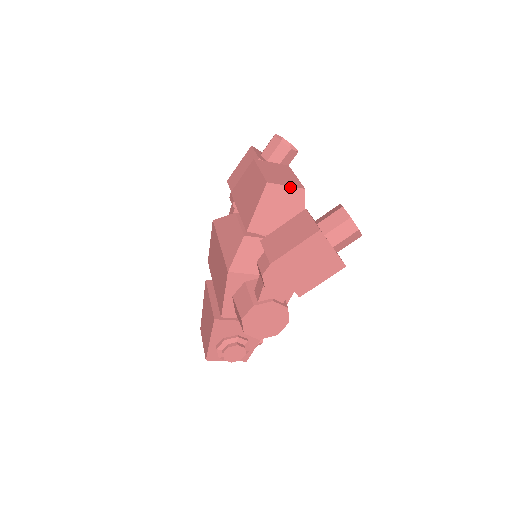
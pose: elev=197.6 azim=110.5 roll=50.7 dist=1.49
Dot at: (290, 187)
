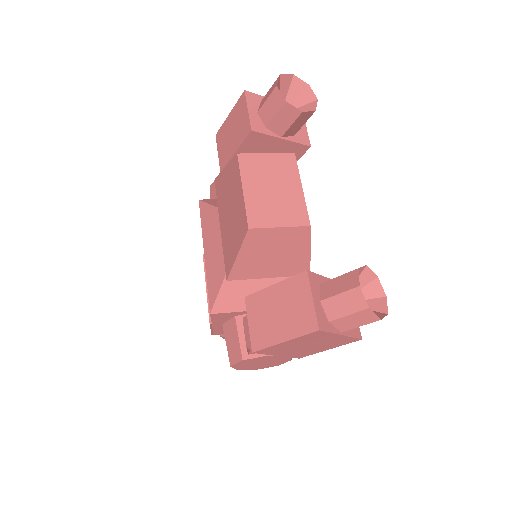
Dot at: (286, 227)
